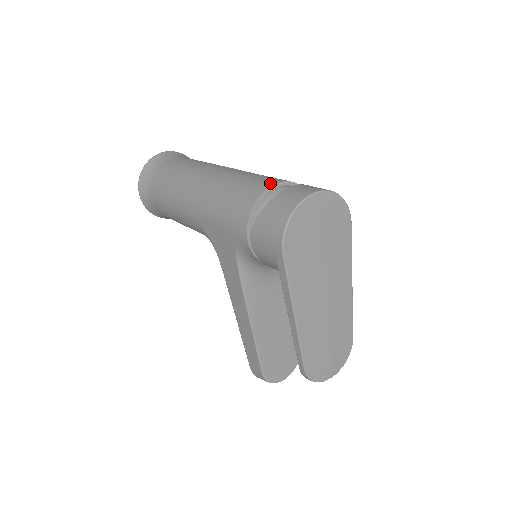
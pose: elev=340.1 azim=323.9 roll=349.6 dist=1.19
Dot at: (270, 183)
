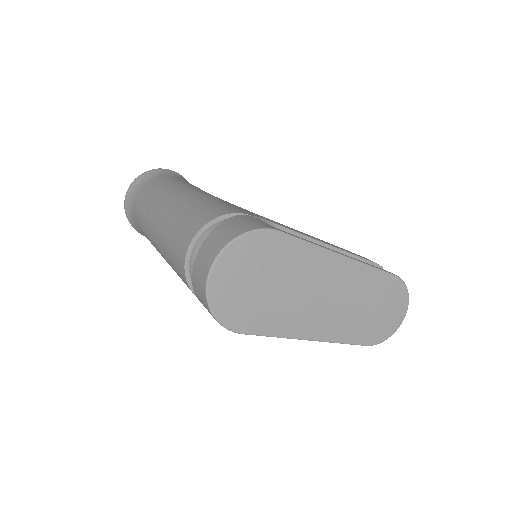
Dot at: (183, 253)
